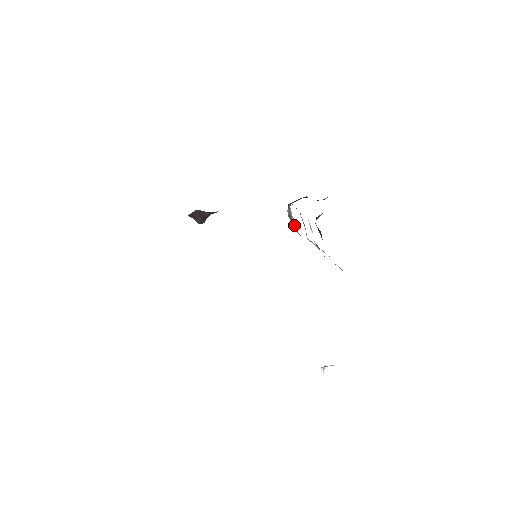
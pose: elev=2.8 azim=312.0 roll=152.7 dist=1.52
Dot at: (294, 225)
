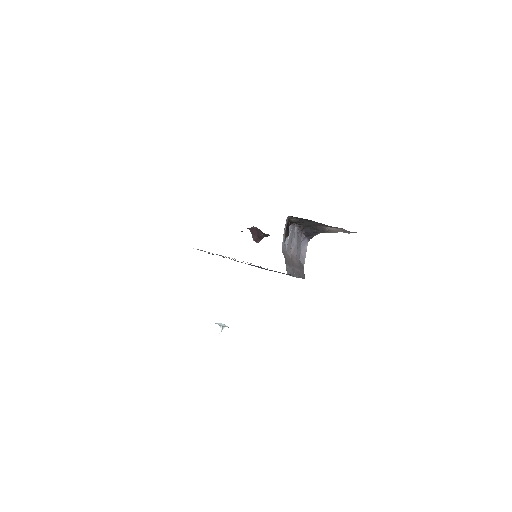
Dot at: (303, 257)
